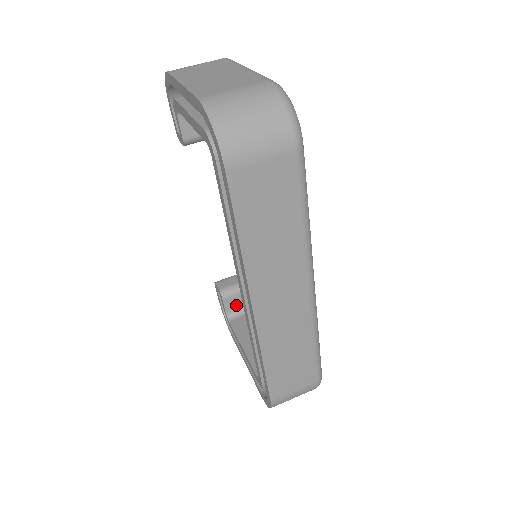
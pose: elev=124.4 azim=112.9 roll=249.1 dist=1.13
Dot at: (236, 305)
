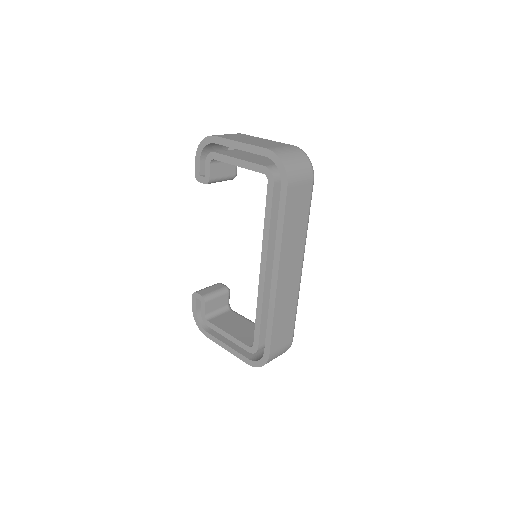
Dot at: (211, 308)
